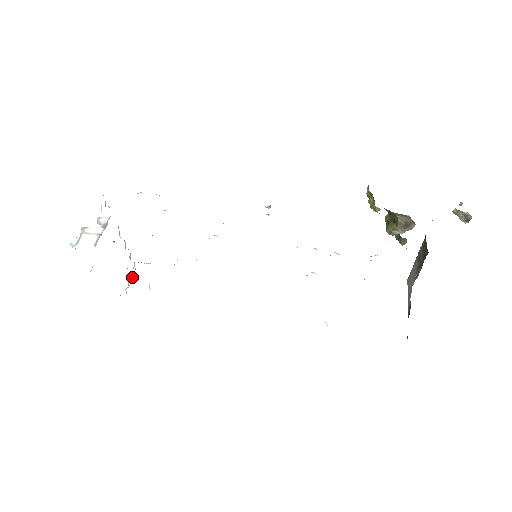
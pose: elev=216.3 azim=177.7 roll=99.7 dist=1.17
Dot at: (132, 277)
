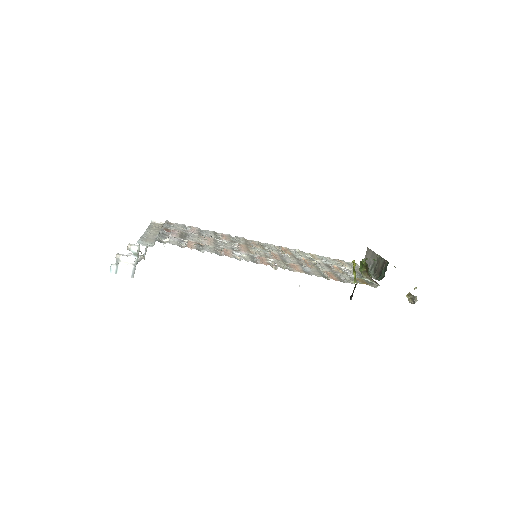
Dot at: occluded
